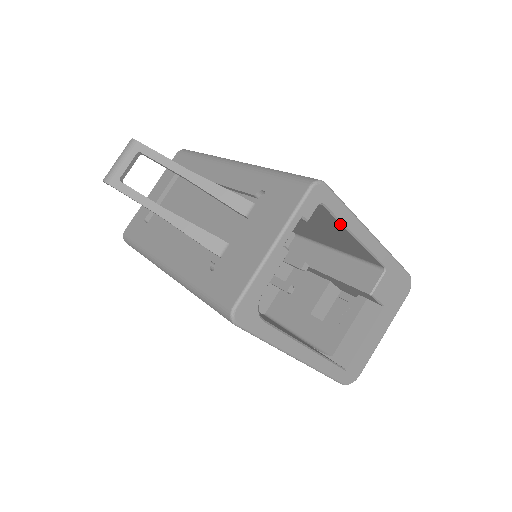
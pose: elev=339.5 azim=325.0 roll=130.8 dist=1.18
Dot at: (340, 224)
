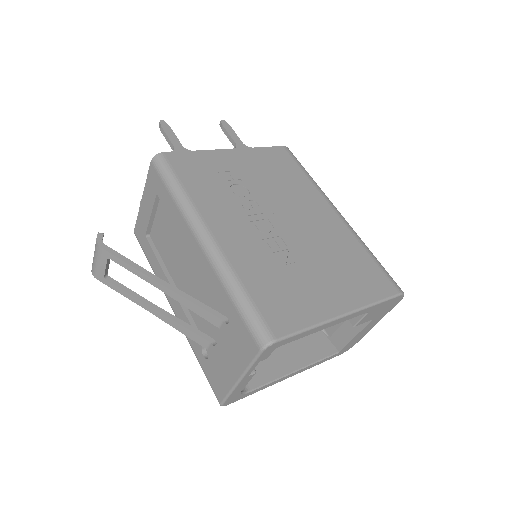
Dot at: occluded
